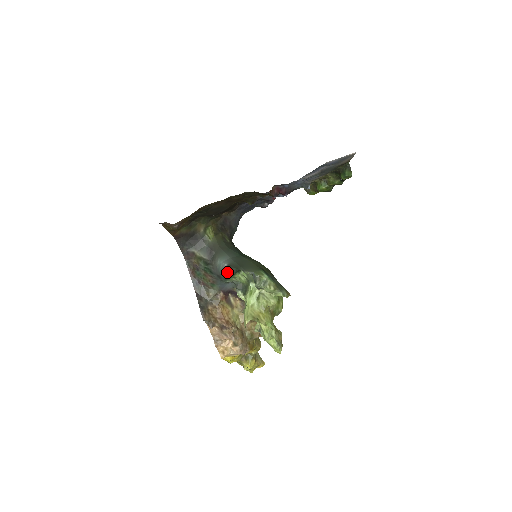
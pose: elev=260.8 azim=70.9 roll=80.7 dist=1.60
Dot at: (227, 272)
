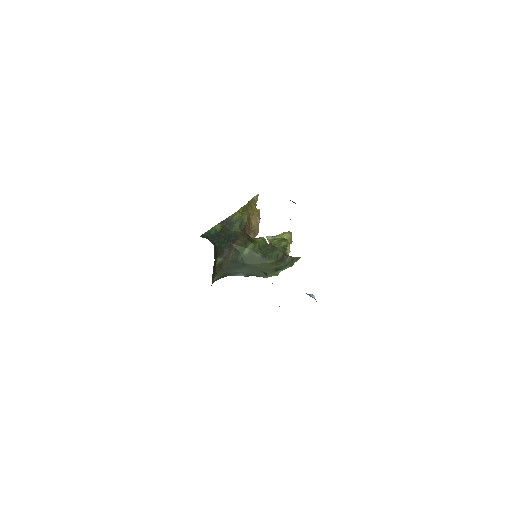
Dot at: (247, 276)
